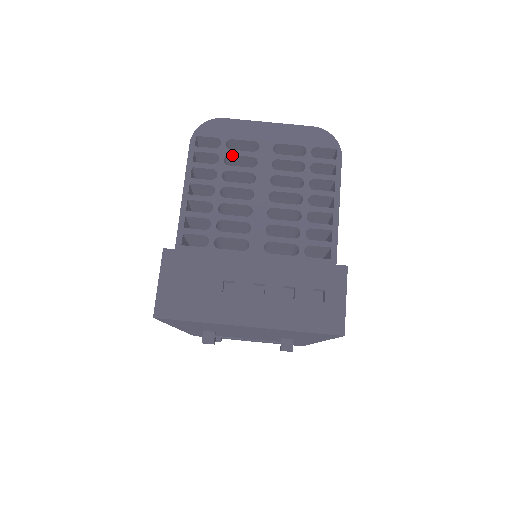
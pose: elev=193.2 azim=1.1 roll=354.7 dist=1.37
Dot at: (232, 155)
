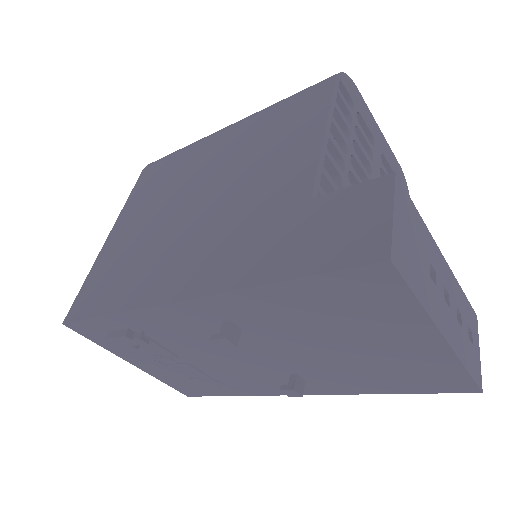
Dot at: (359, 130)
